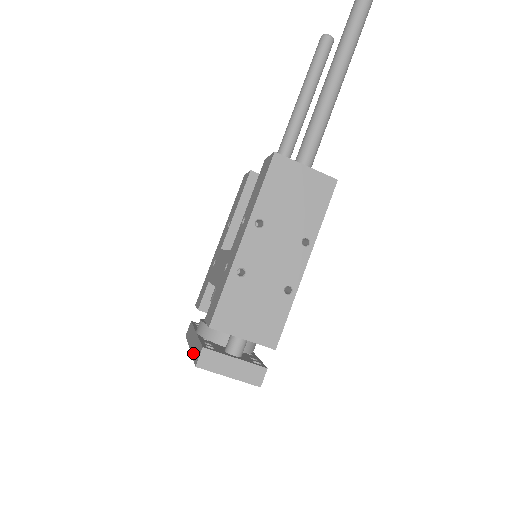
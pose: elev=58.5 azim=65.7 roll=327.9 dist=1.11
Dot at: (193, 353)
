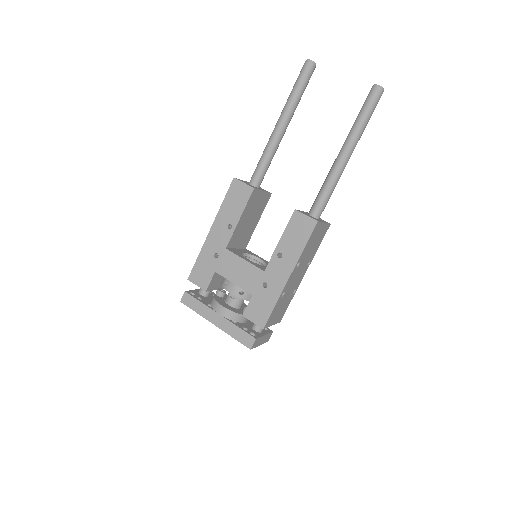
Dot at: (232, 335)
